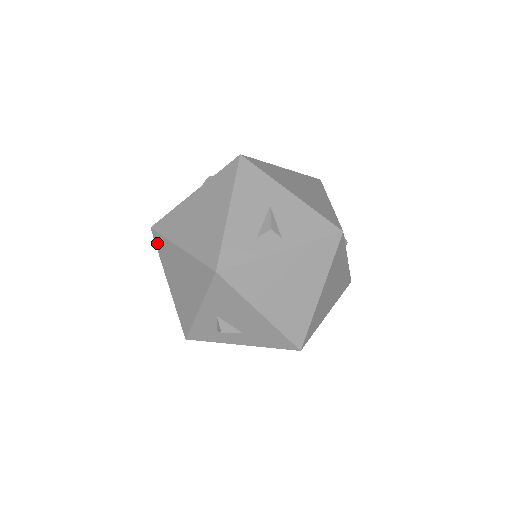
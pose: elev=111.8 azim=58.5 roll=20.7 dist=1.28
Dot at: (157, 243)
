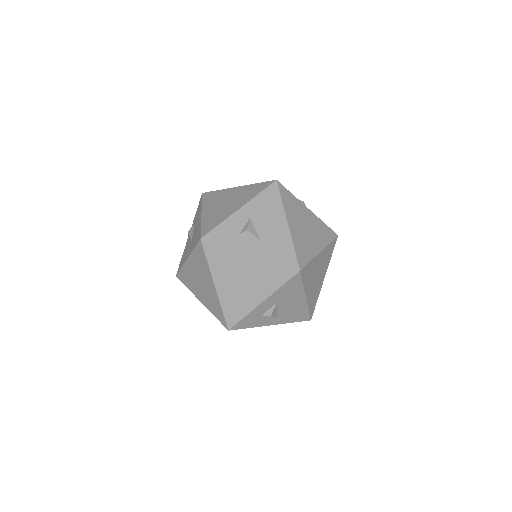
Dot at: (205, 197)
